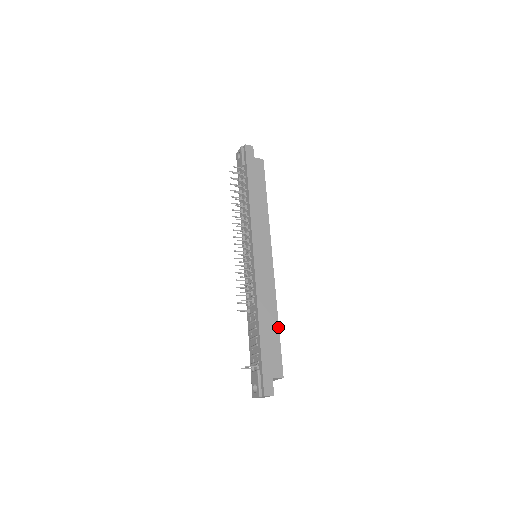
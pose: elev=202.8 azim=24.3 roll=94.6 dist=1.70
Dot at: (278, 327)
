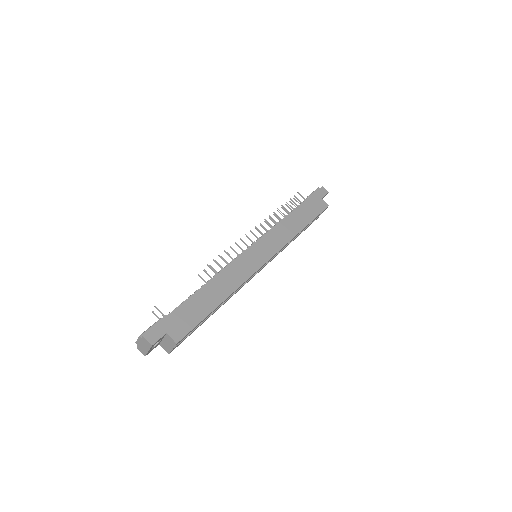
Dot at: (217, 306)
